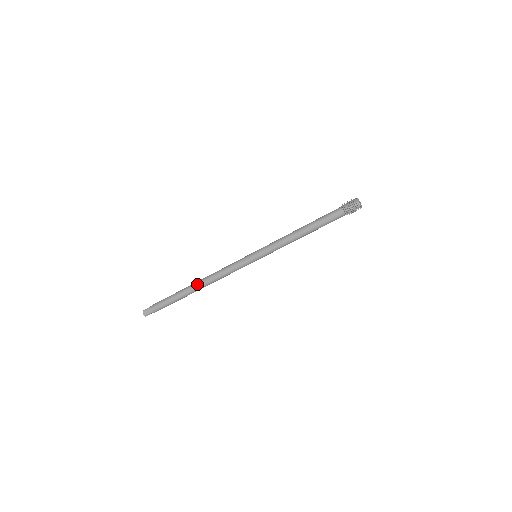
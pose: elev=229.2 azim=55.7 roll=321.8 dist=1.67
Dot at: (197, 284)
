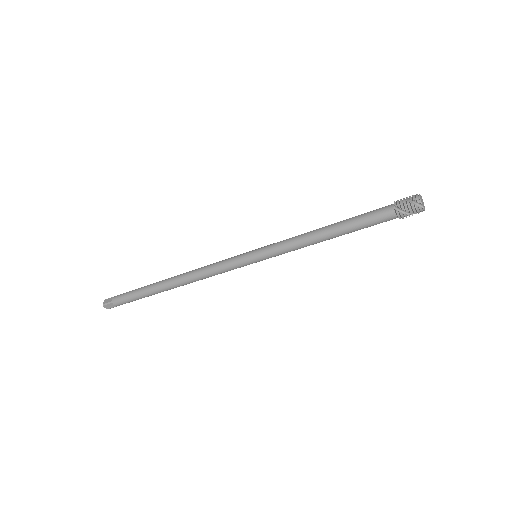
Dot at: (174, 284)
